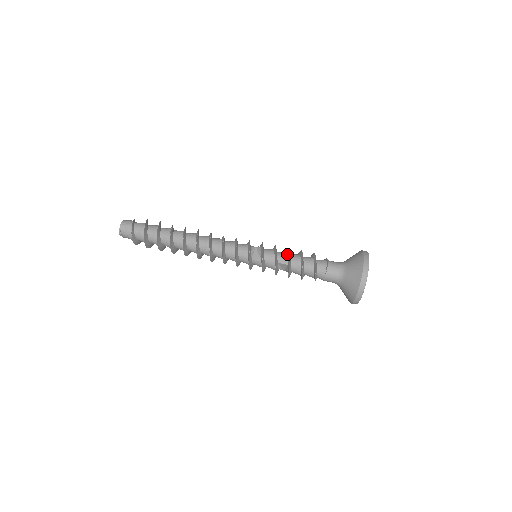
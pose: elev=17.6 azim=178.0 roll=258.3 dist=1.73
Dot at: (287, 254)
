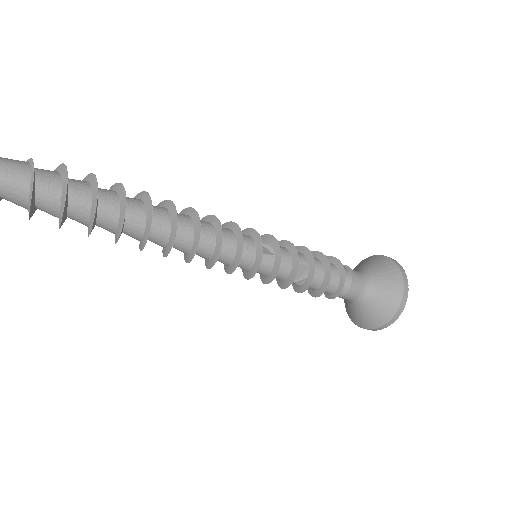
Dot at: (301, 252)
